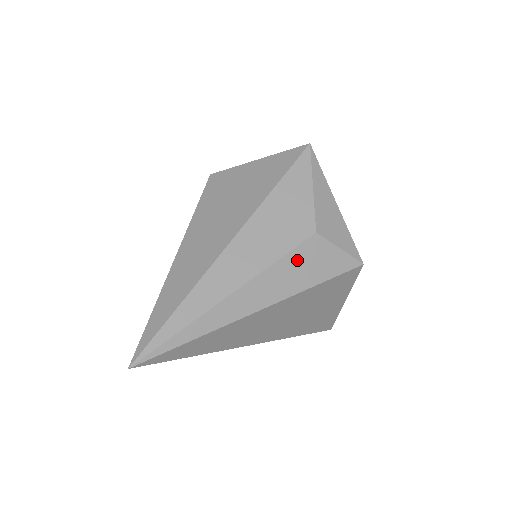
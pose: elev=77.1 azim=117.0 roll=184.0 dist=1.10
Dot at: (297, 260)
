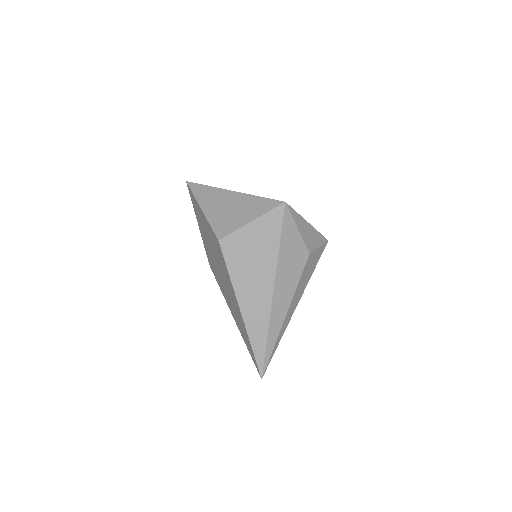
Dot at: (305, 273)
